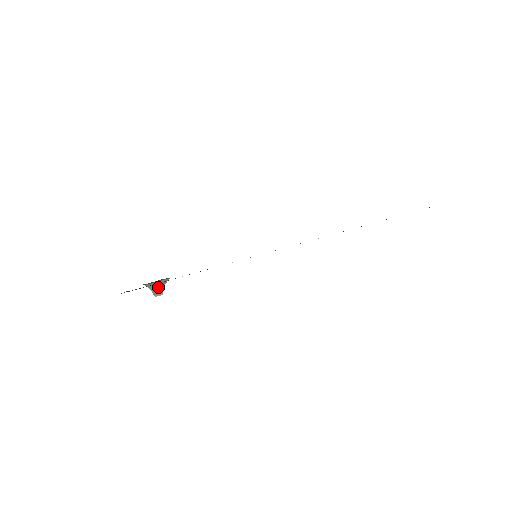
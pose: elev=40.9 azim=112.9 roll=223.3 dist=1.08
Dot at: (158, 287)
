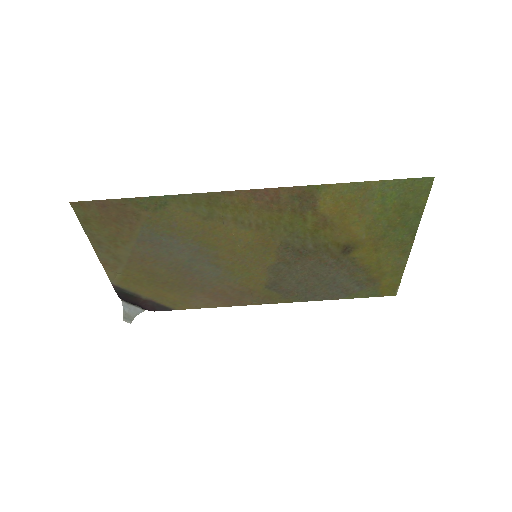
Dot at: (130, 313)
